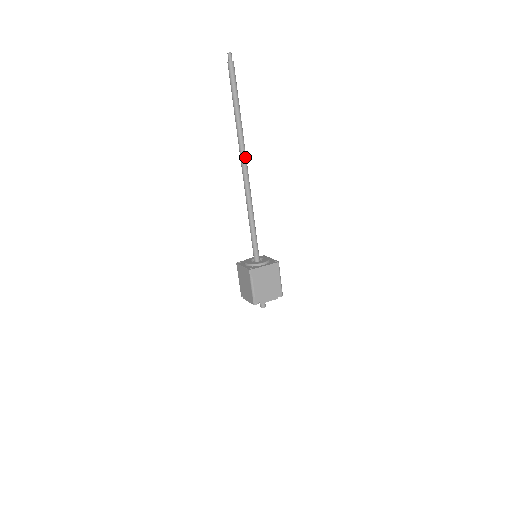
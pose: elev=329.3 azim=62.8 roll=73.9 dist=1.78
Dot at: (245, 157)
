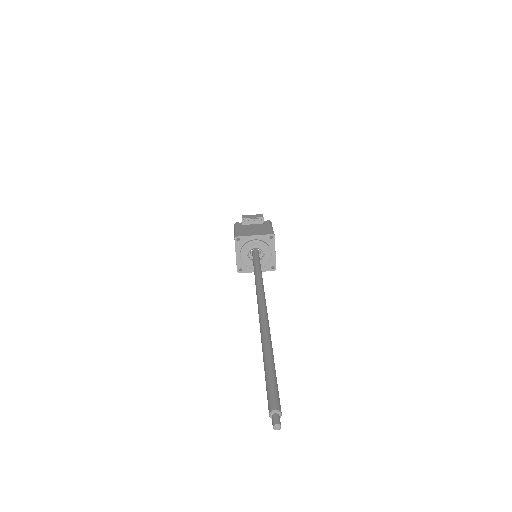
Dot at: occluded
